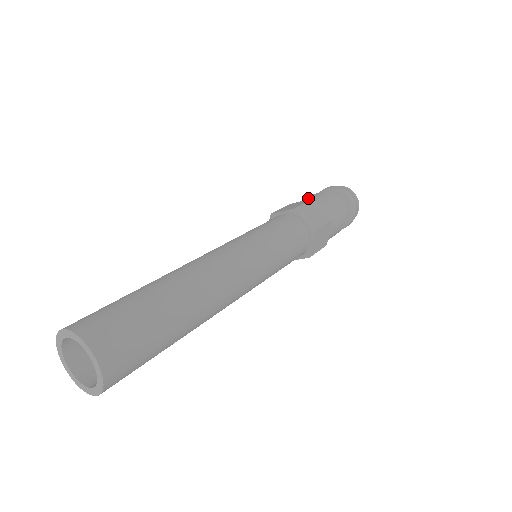
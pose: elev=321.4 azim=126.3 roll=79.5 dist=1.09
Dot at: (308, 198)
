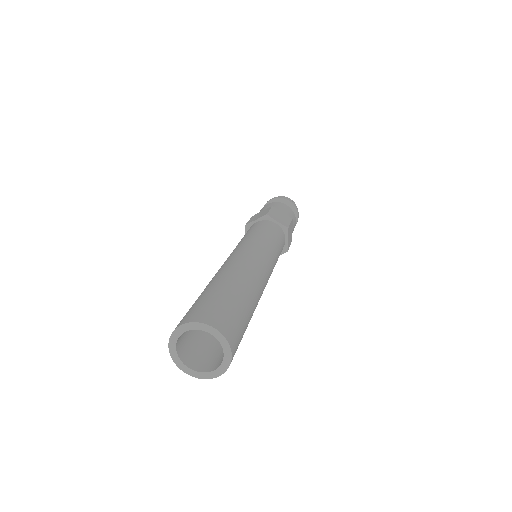
Dot at: (265, 208)
